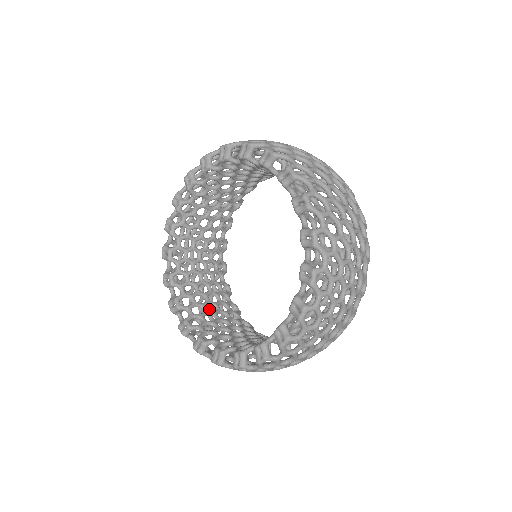
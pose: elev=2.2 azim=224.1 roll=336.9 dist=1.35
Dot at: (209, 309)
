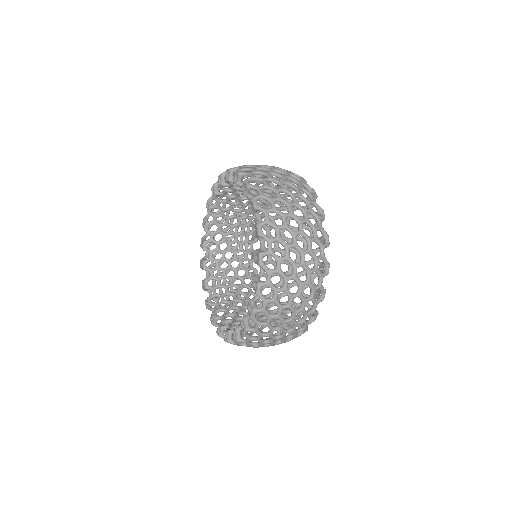
Dot at: occluded
